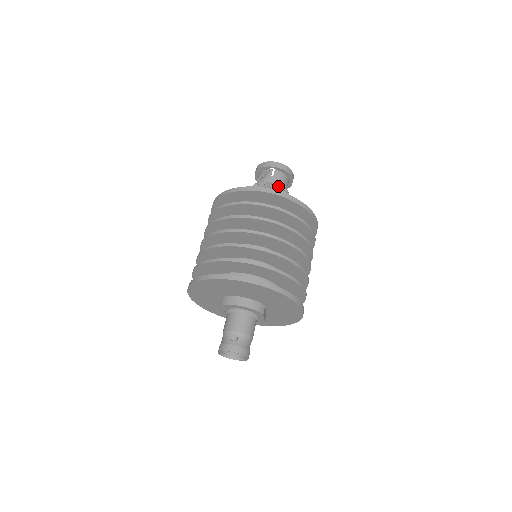
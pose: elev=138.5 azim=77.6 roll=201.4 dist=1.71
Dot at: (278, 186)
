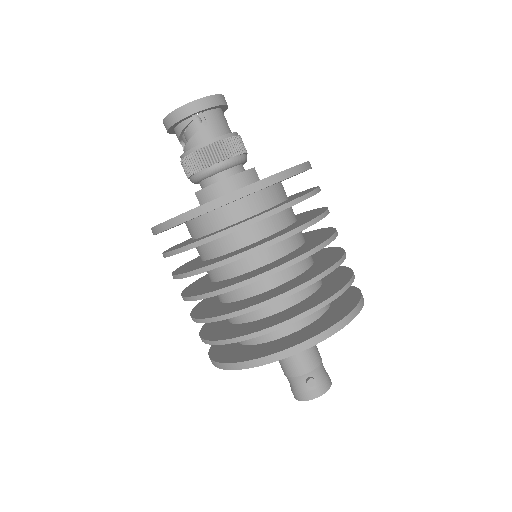
Dot at: (226, 142)
